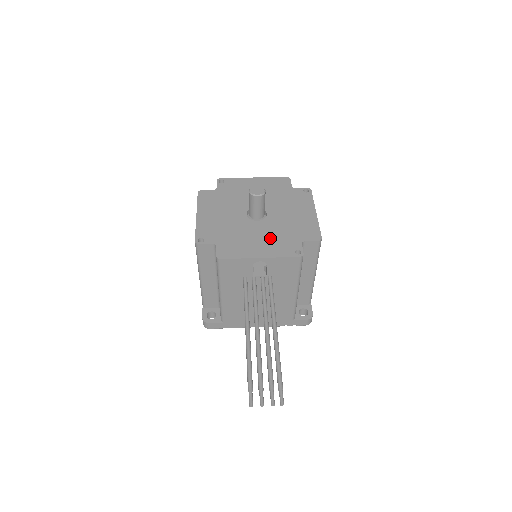
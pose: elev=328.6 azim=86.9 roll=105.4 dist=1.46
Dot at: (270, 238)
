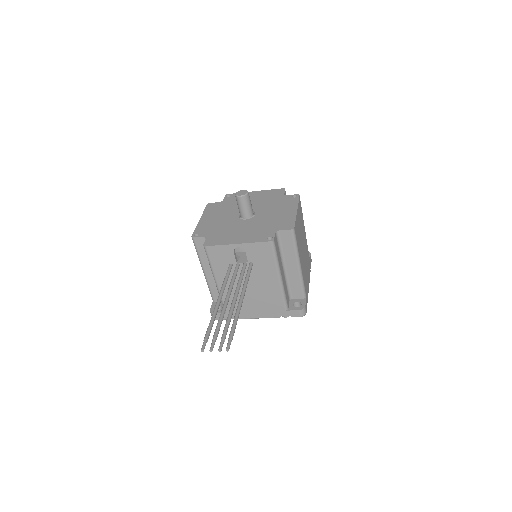
Dot at: (251, 230)
